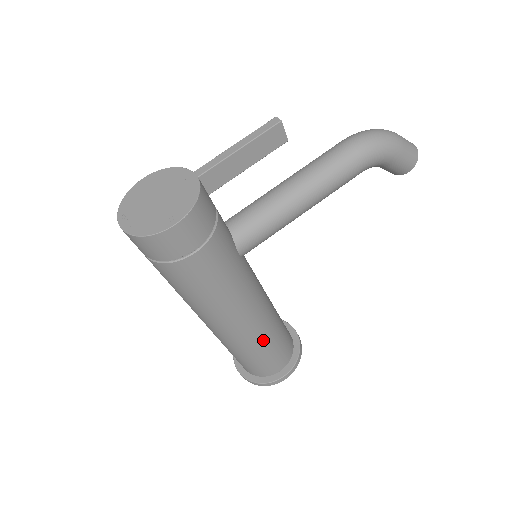
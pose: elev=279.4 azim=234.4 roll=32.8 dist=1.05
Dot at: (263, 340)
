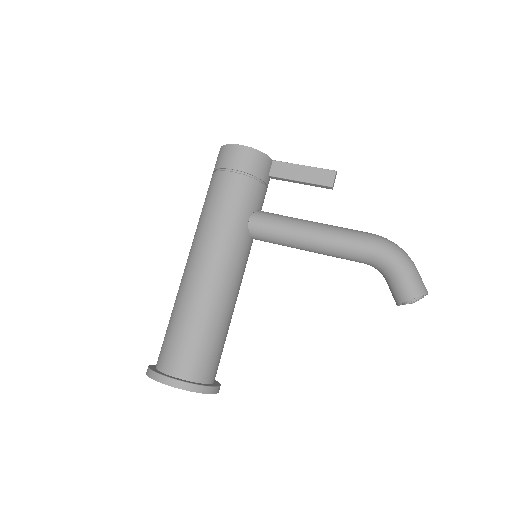
Dot at: (196, 308)
